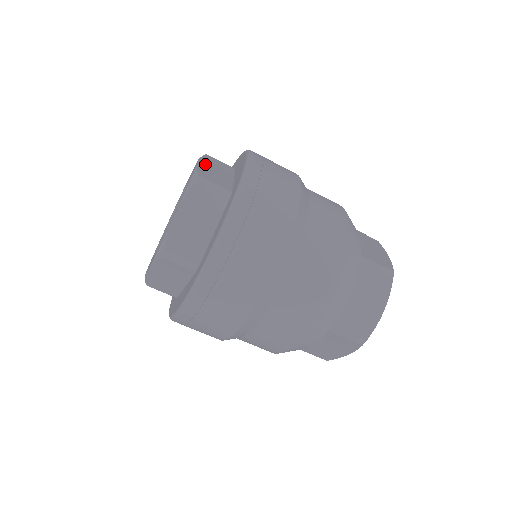
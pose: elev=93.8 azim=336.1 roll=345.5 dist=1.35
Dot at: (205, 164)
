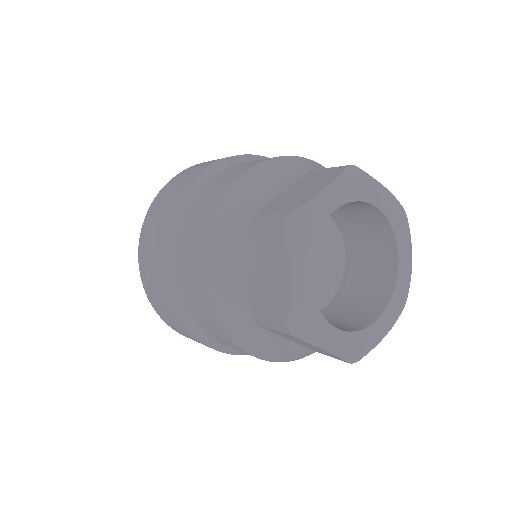
Dot at: occluded
